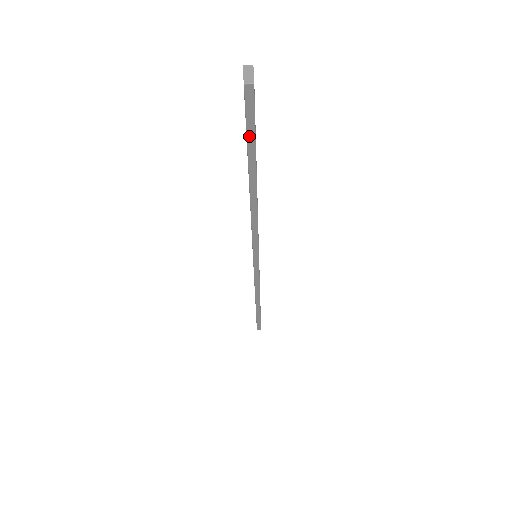
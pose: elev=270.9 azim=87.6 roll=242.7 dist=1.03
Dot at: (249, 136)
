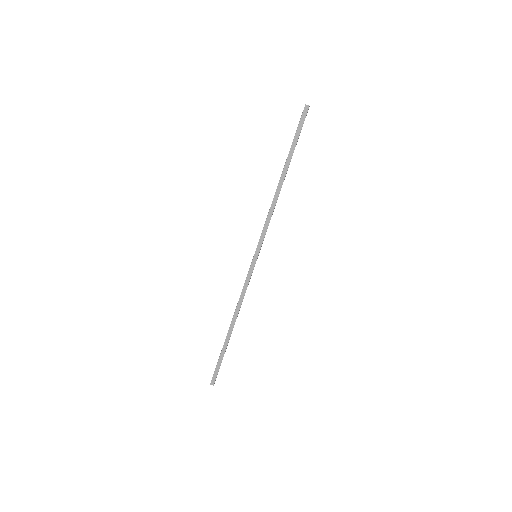
Dot at: (296, 136)
